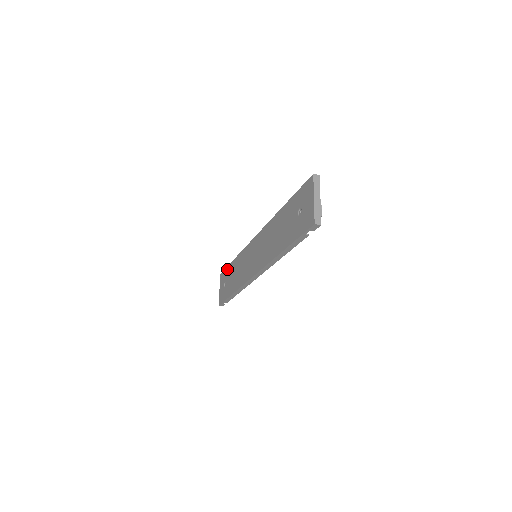
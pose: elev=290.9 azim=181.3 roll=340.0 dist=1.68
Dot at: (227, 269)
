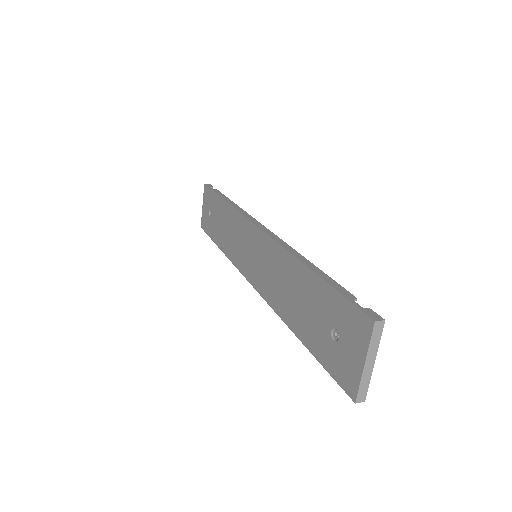
Dot at: (214, 196)
